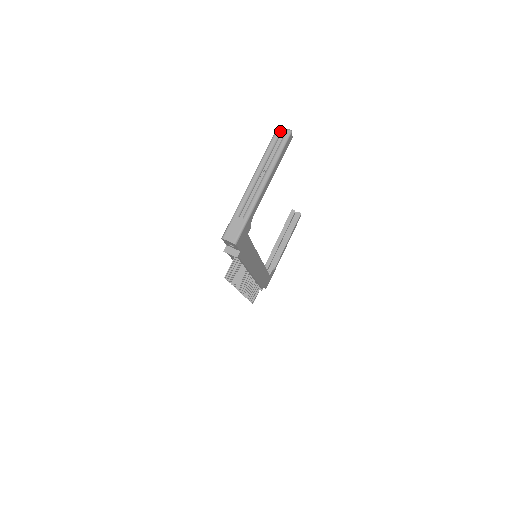
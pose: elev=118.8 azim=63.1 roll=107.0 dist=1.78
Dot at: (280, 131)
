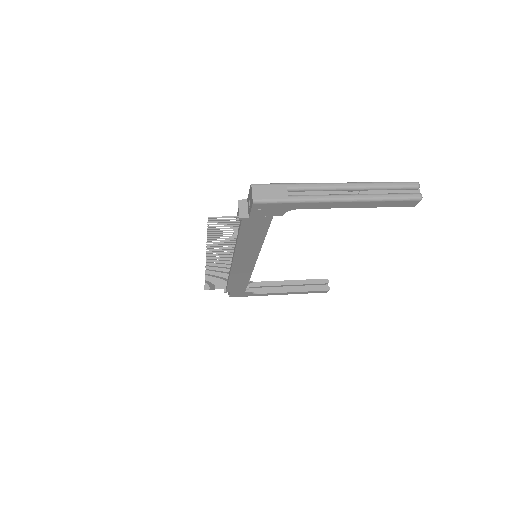
Dot at: (414, 186)
